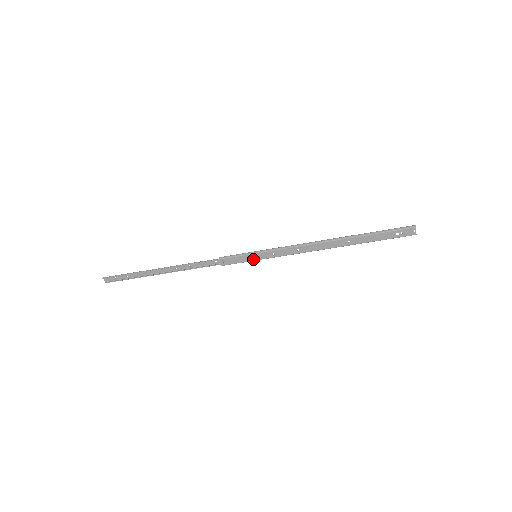
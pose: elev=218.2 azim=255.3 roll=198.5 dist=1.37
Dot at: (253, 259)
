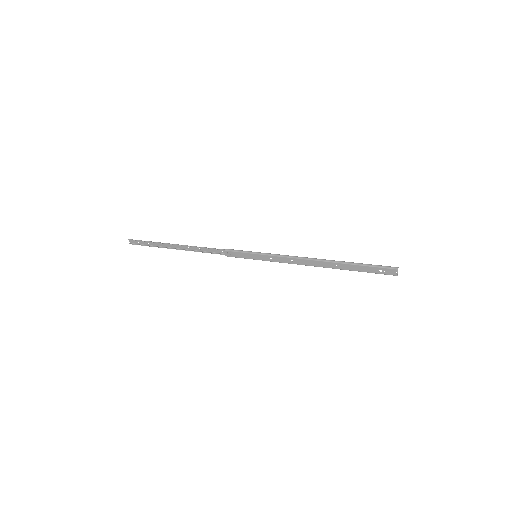
Dot at: (253, 258)
